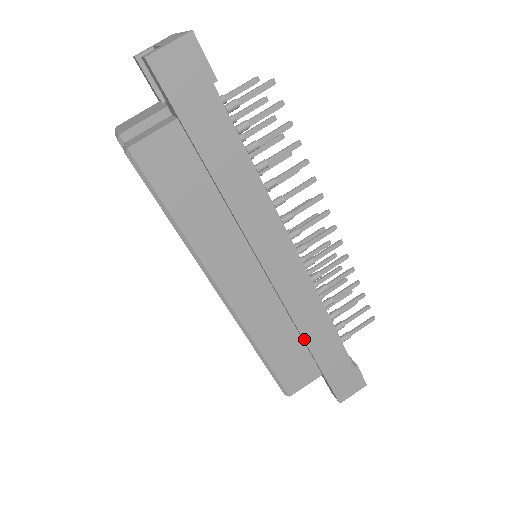
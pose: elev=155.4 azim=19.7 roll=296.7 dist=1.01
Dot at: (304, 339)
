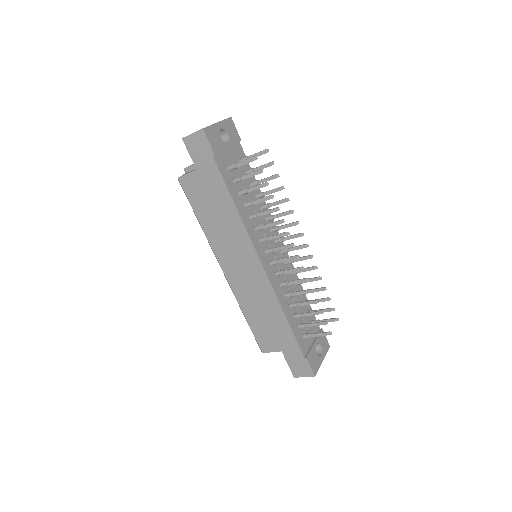
Dot at: (267, 319)
